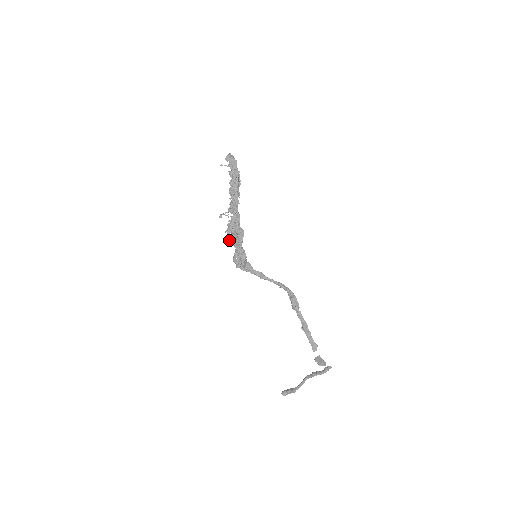
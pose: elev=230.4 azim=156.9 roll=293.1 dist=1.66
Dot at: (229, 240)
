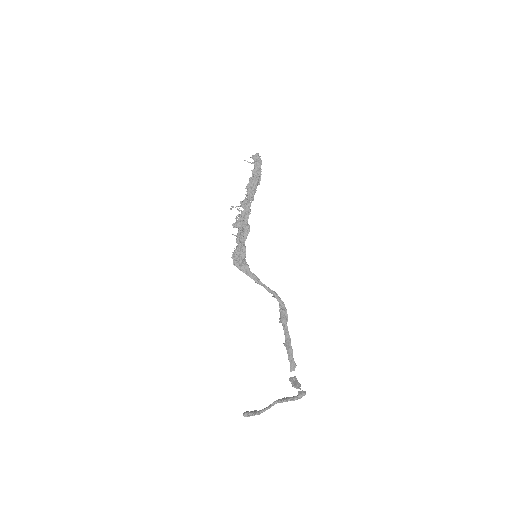
Dot at: occluded
